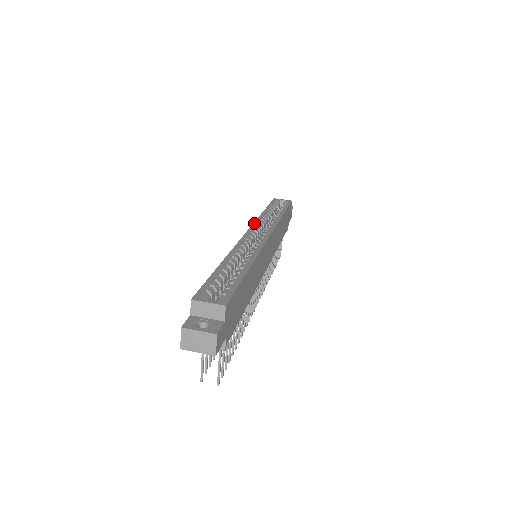
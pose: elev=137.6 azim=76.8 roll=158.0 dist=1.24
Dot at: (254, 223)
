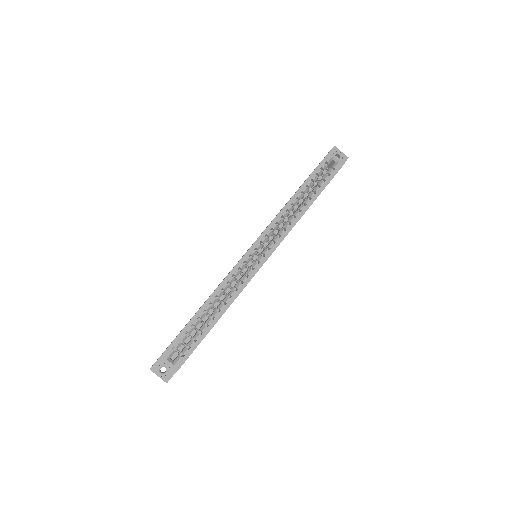
Dot at: (270, 225)
